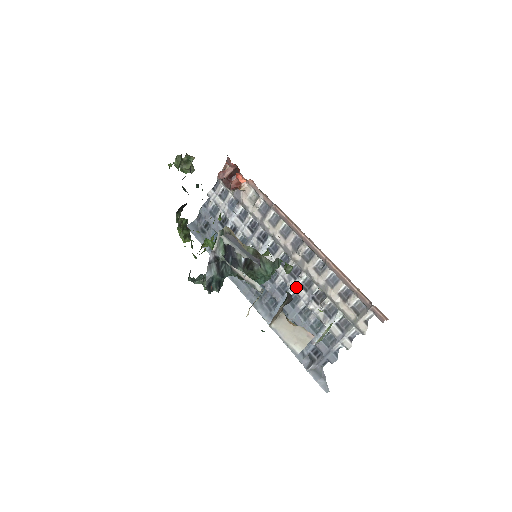
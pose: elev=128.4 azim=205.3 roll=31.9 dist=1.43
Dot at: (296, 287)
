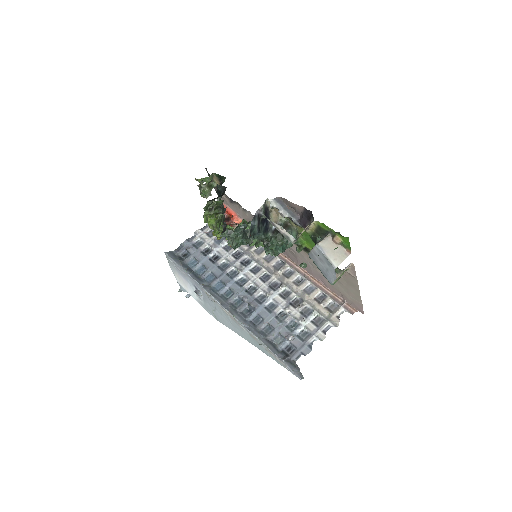
Dot at: (275, 296)
